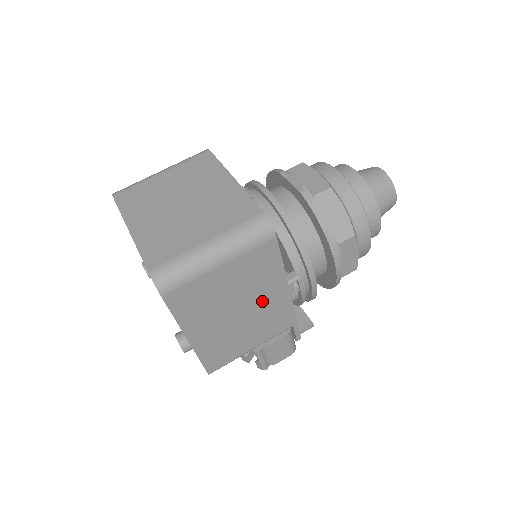
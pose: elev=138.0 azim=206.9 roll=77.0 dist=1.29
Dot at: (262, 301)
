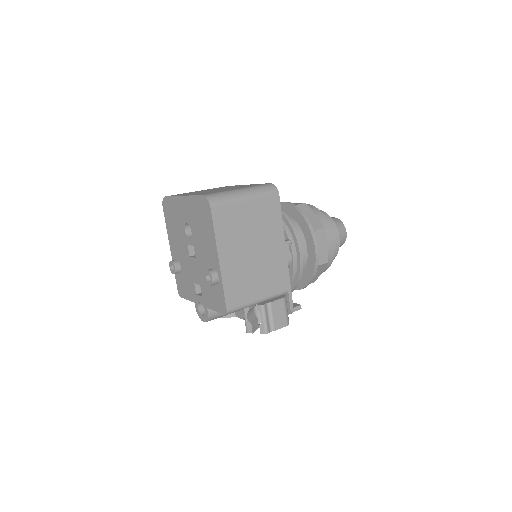
Dot at: (268, 250)
